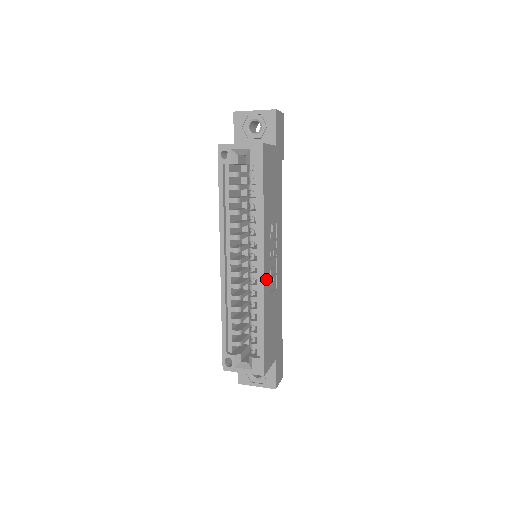
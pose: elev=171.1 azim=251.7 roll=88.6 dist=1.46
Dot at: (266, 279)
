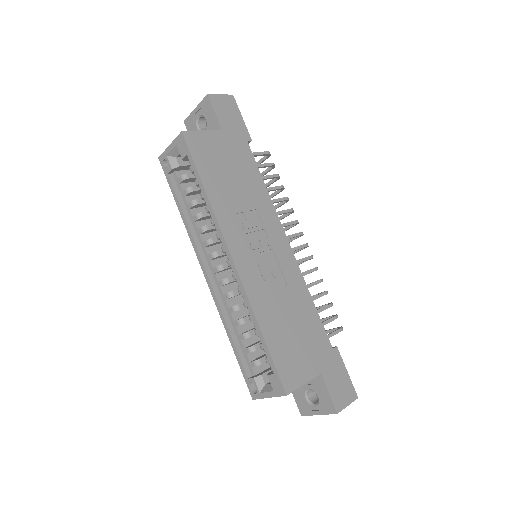
Dot at: (247, 275)
